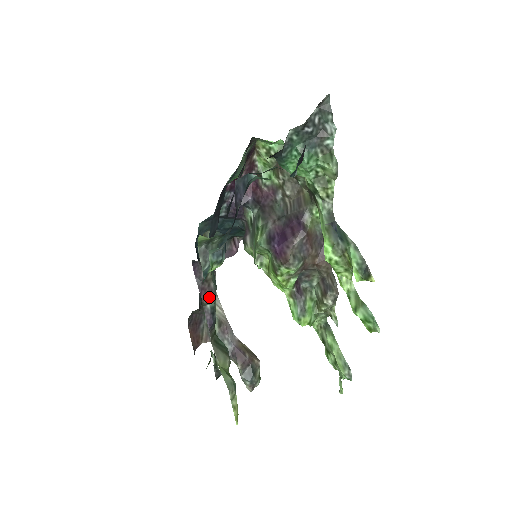
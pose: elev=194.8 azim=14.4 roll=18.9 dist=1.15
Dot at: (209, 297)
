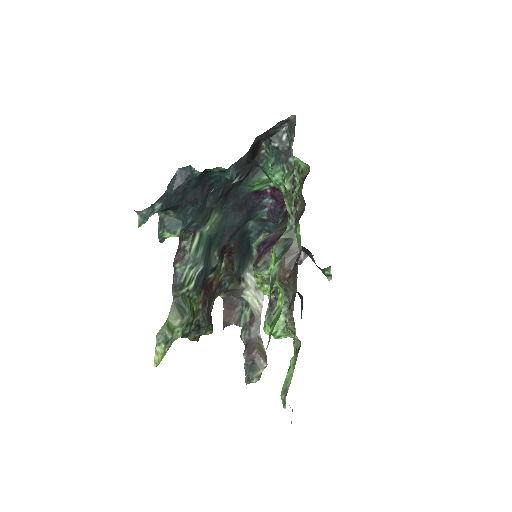
Dot at: (178, 263)
